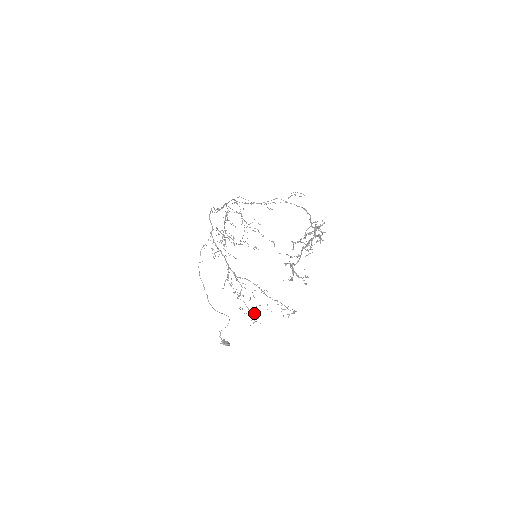
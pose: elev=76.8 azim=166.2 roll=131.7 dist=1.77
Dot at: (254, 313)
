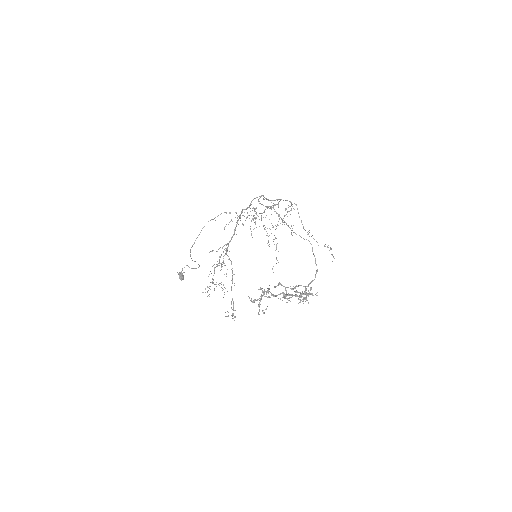
Dot at: occluded
